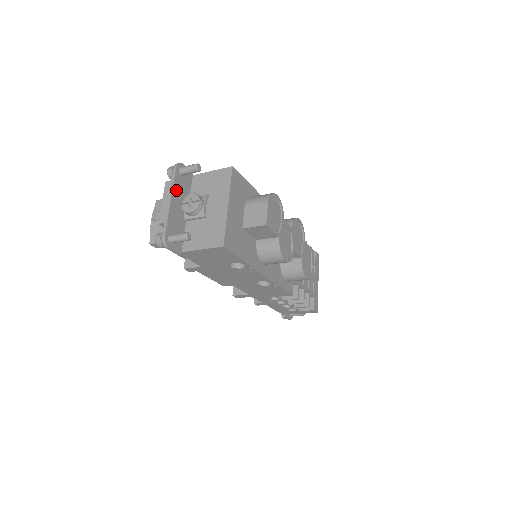
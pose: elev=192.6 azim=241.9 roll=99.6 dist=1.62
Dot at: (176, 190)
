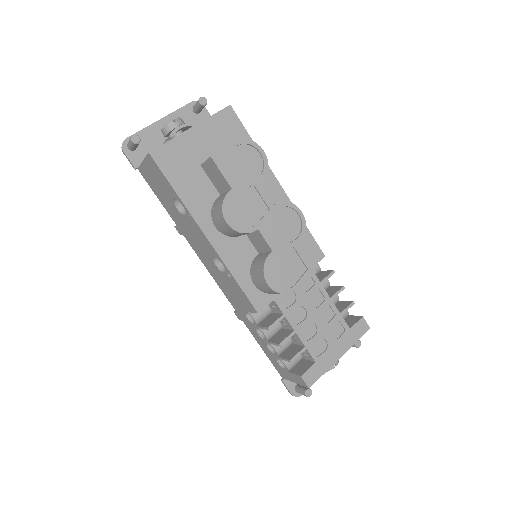
Dot at: (176, 117)
